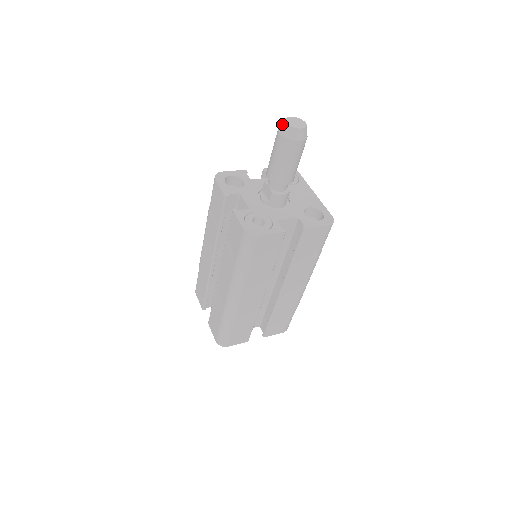
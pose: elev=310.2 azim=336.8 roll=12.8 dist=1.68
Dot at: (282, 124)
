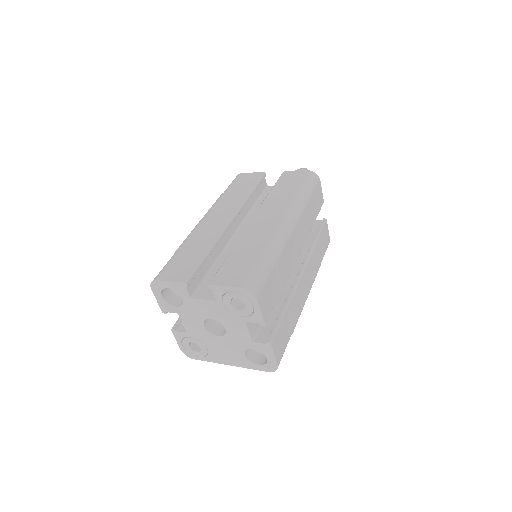
Dot at: occluded
